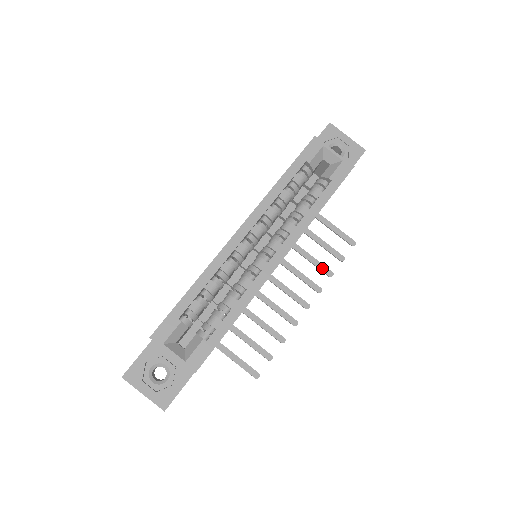
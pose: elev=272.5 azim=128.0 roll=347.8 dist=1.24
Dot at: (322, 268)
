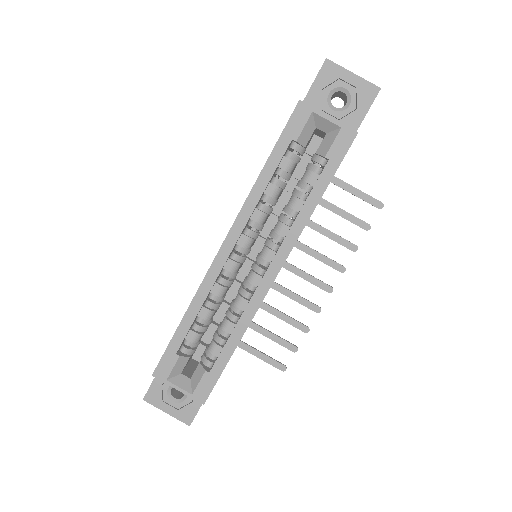
Dot at: (343, 243)
